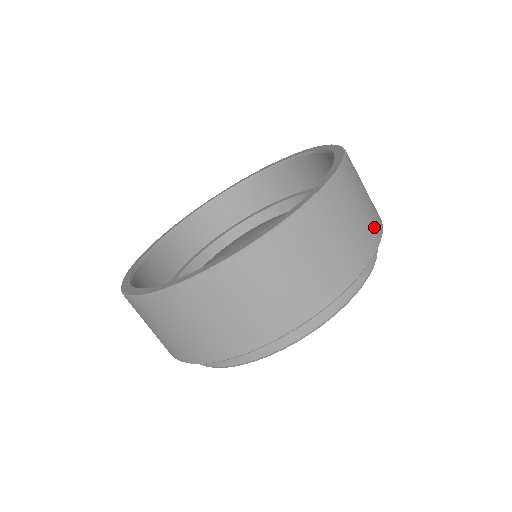
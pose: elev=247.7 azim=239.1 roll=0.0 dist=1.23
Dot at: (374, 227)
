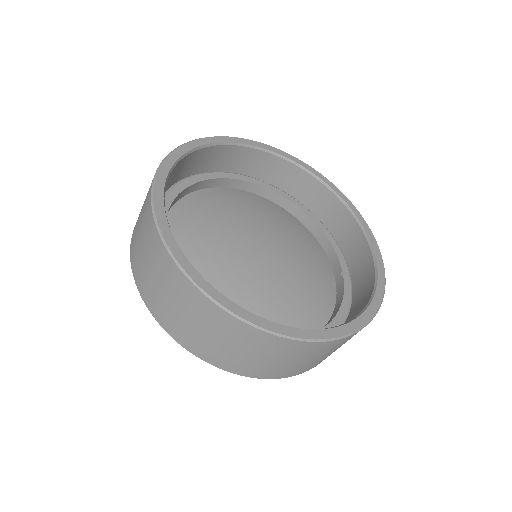
Dot at: occluded
